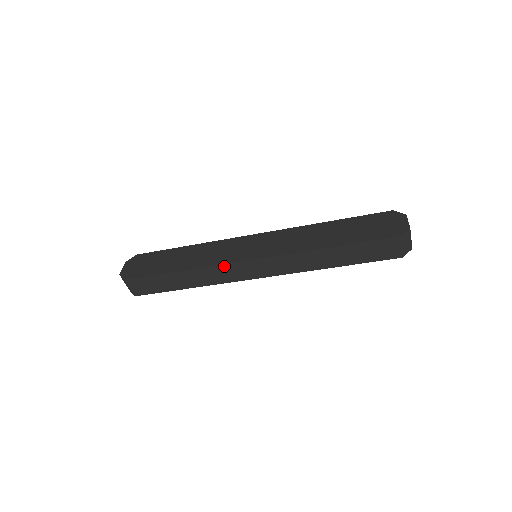
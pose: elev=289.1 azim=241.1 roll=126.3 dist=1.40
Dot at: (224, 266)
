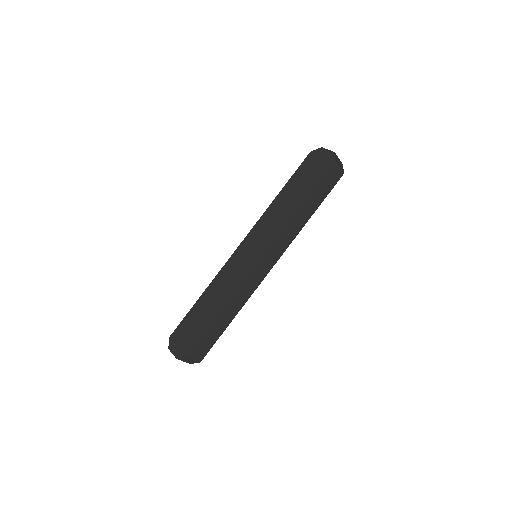
Dot at: (247, 280)
